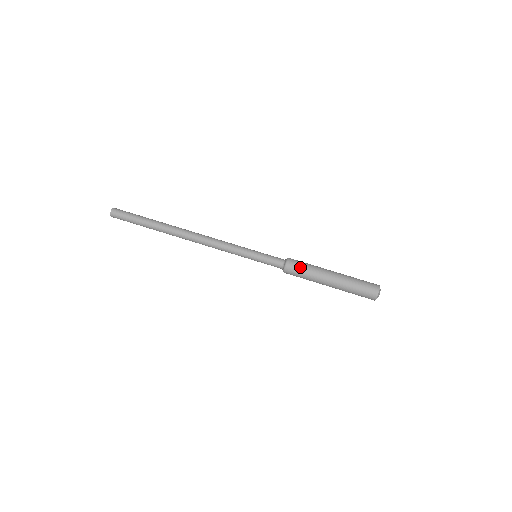
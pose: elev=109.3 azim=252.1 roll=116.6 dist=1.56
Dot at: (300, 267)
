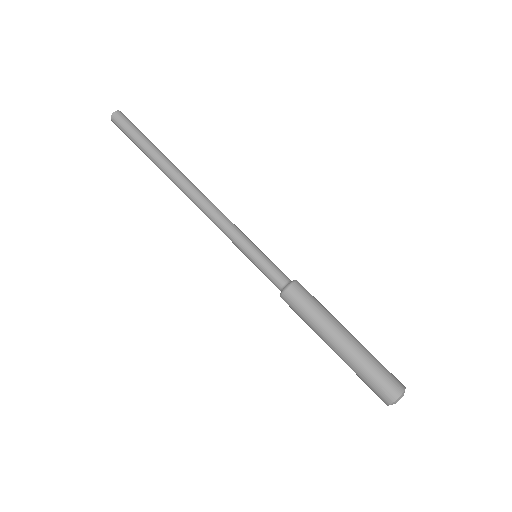
Dot at: (306, 299)
